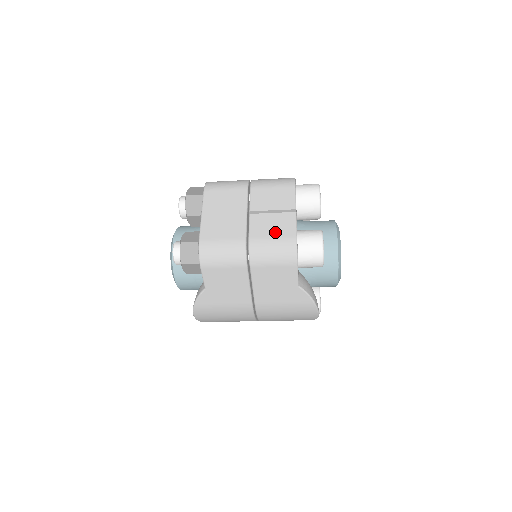
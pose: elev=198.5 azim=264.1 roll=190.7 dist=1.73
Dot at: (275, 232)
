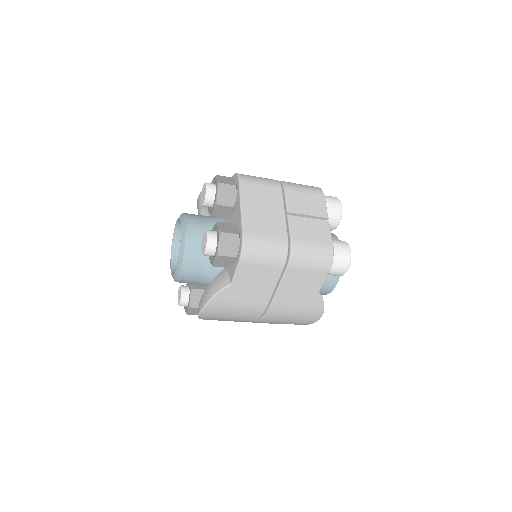
Dot at: (314, 237)
